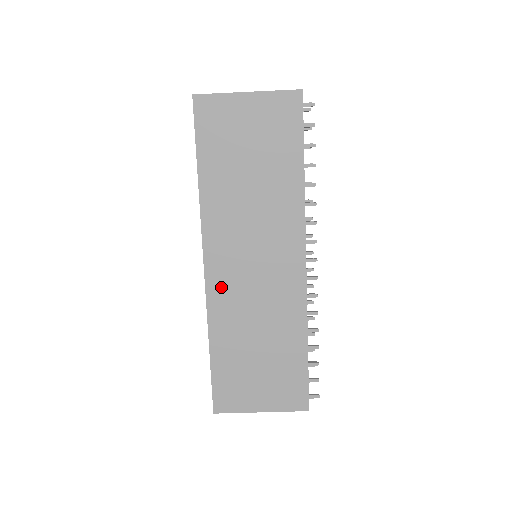
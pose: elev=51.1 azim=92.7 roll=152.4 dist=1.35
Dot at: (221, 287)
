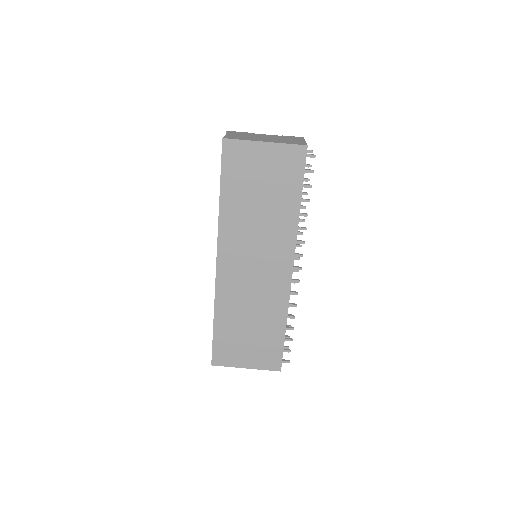
Dot at: (227, 280)
